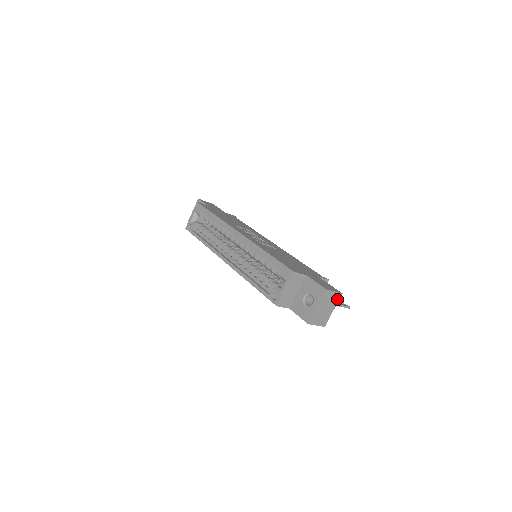
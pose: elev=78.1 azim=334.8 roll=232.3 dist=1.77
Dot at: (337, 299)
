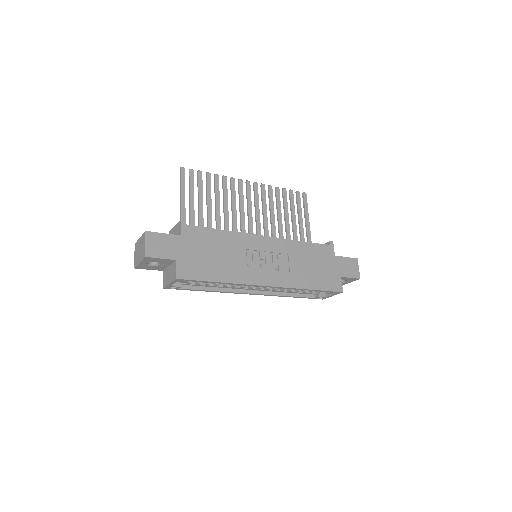
Dot at: occluded
